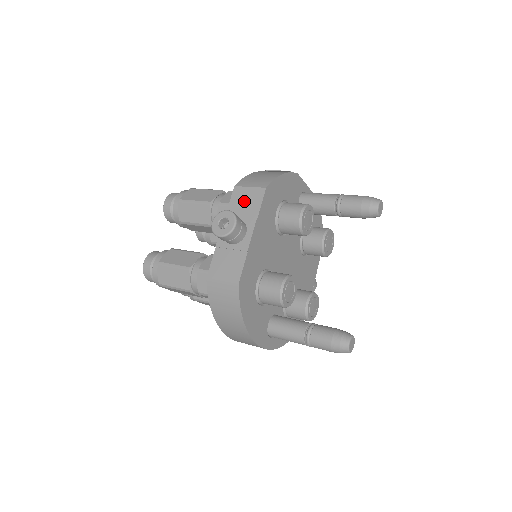
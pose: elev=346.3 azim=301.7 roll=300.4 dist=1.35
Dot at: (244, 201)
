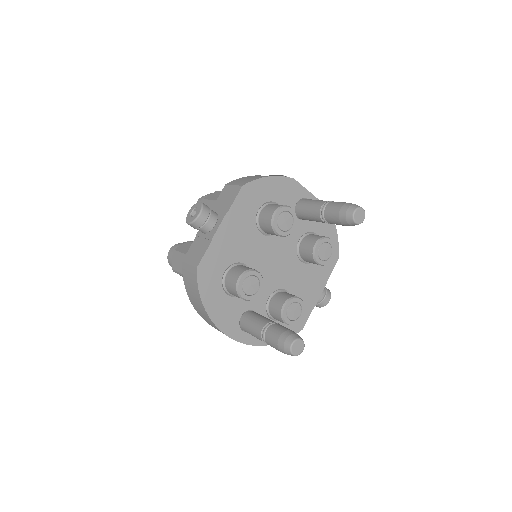
Dot at: (226, 197)
